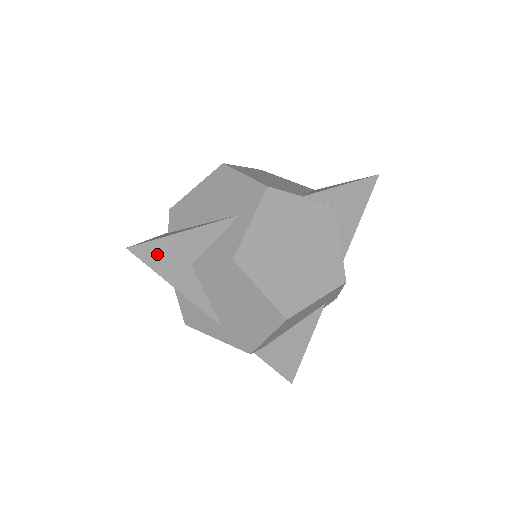
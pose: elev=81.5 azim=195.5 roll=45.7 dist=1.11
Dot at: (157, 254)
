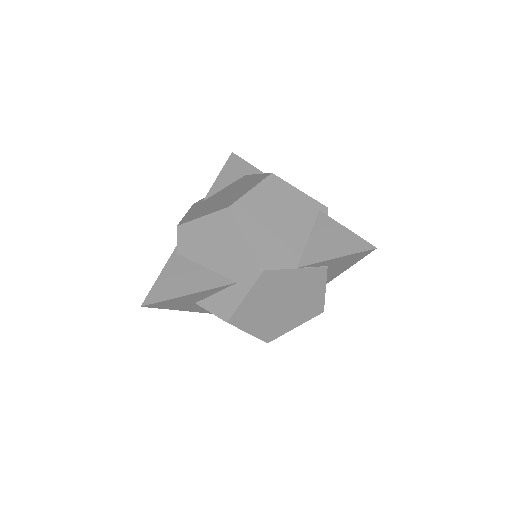
Dot at: (166, 304)
